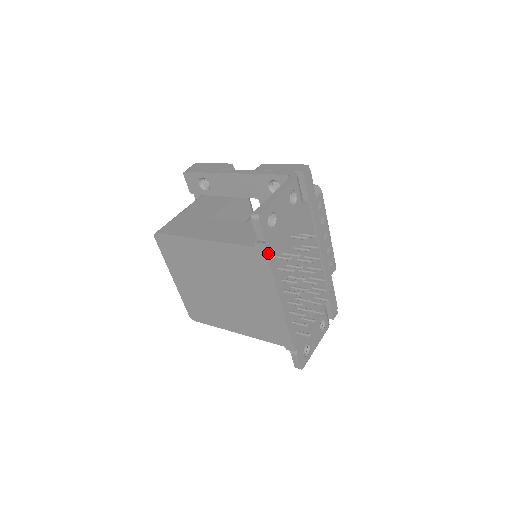
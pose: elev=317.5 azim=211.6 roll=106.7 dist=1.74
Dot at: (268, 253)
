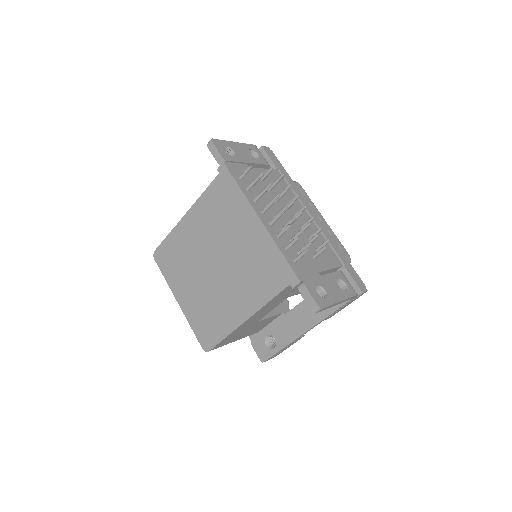
Dot at: (230, 171)
